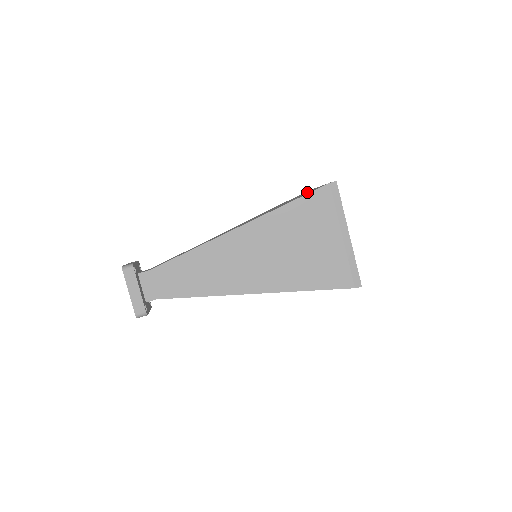
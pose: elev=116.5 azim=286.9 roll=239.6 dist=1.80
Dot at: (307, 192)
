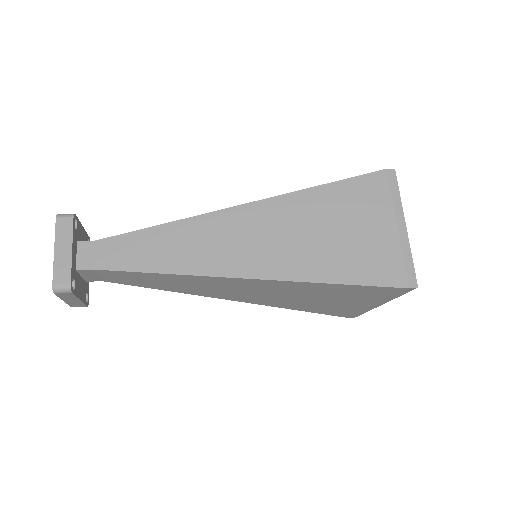
Dot at: occluded
